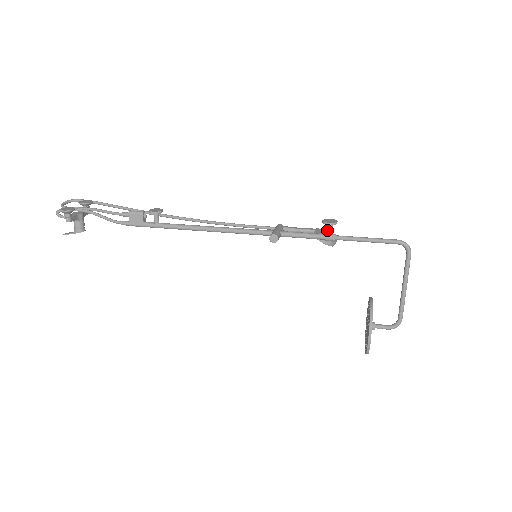
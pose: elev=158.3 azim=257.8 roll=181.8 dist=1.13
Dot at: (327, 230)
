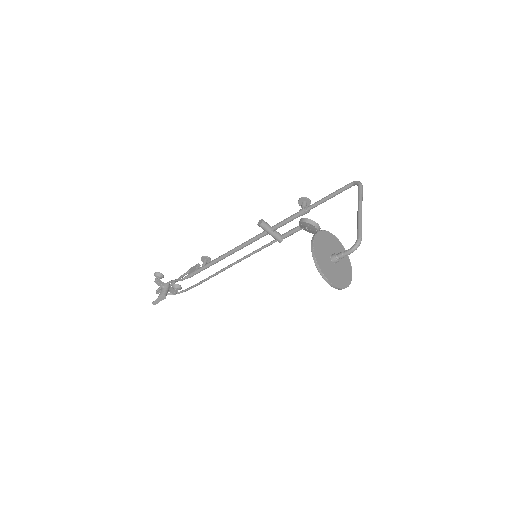
Dot at: (301, 207)
